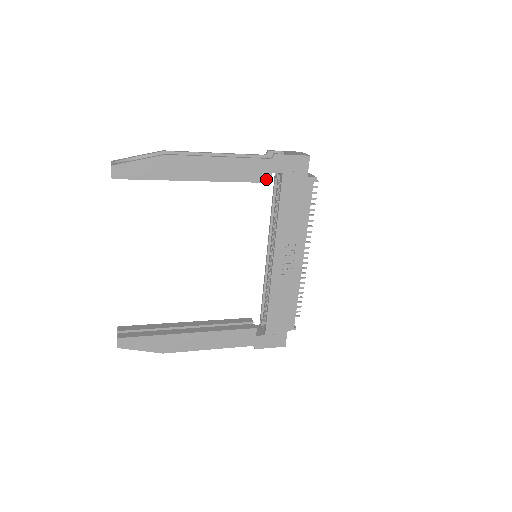
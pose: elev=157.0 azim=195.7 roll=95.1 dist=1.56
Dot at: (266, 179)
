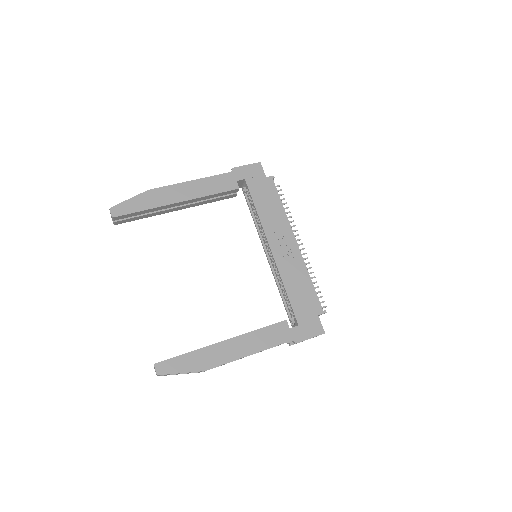
Dot at: (234, 187)
